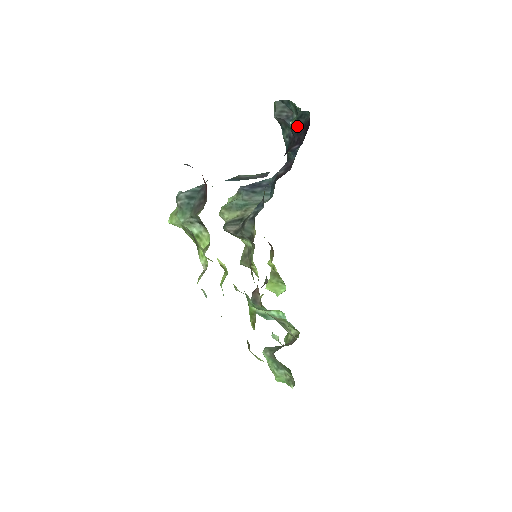
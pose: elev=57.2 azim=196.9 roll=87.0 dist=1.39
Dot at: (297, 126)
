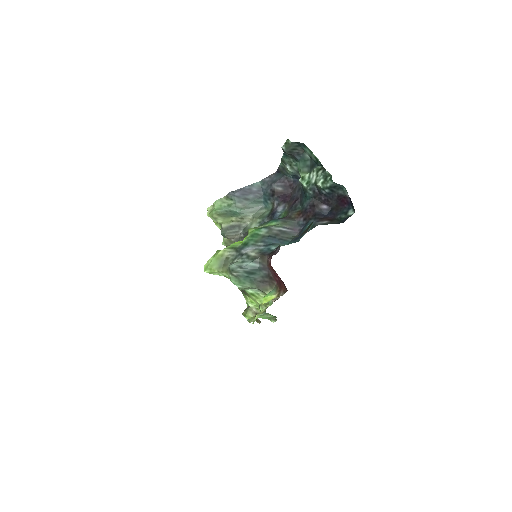
Dot at: (328, 191)
